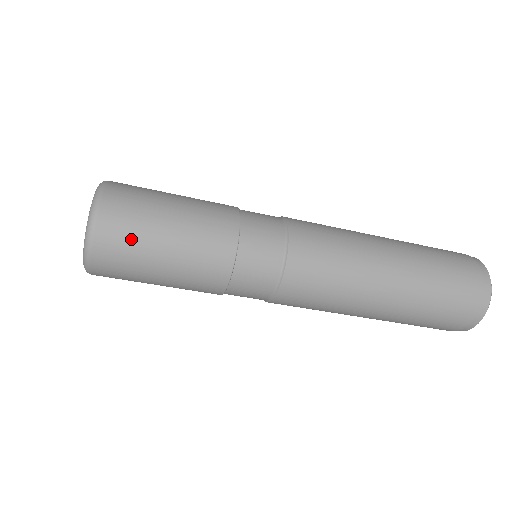
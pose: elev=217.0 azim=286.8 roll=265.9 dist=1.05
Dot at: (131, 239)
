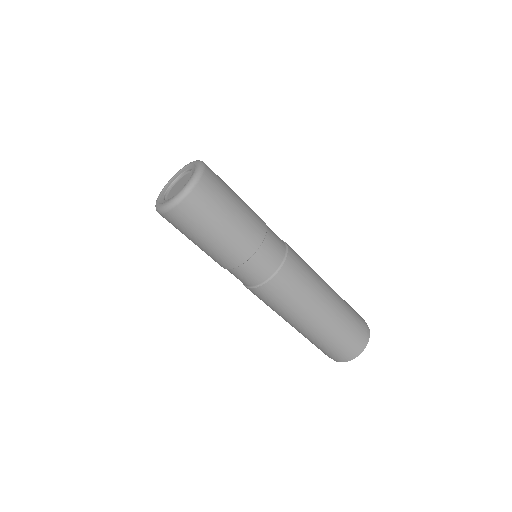
Dot at: (193, 222)
